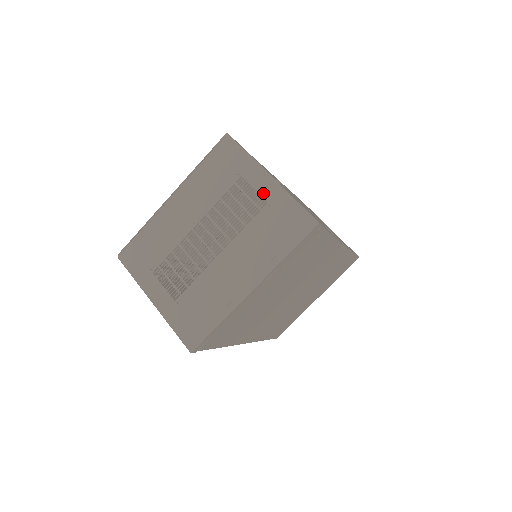
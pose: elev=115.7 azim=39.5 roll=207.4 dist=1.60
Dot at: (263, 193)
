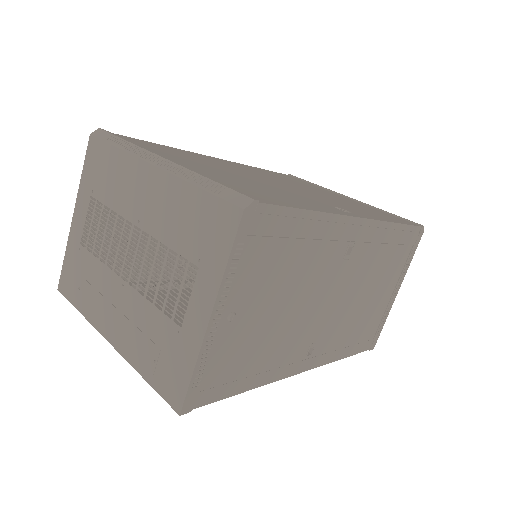
Dot at: (189, 315)
